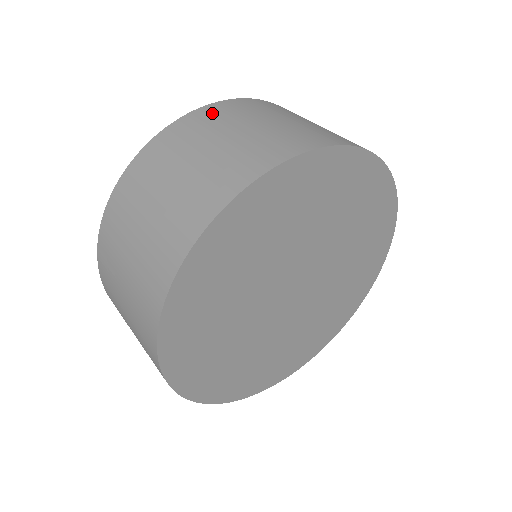
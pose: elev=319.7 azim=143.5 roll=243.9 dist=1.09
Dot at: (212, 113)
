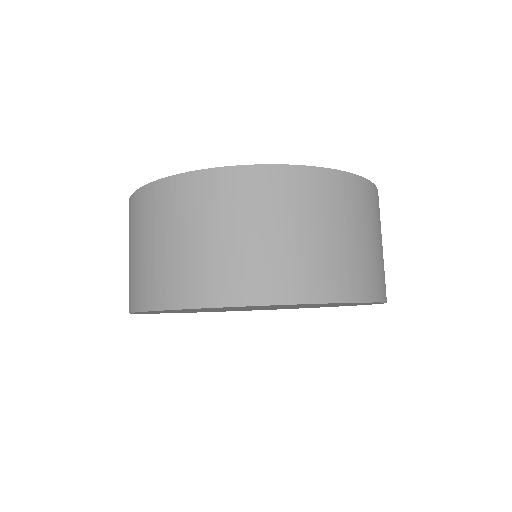
Dot at: (305, 185)
